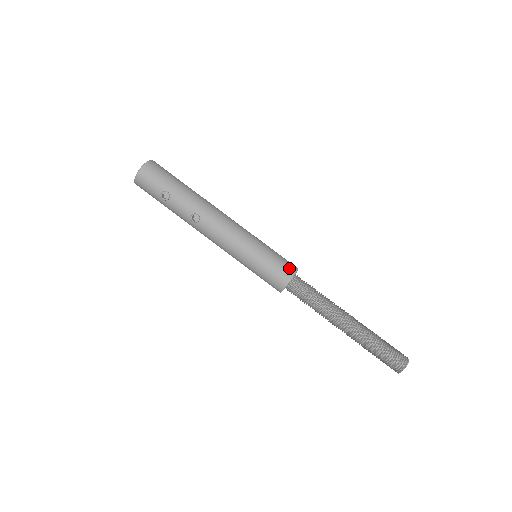
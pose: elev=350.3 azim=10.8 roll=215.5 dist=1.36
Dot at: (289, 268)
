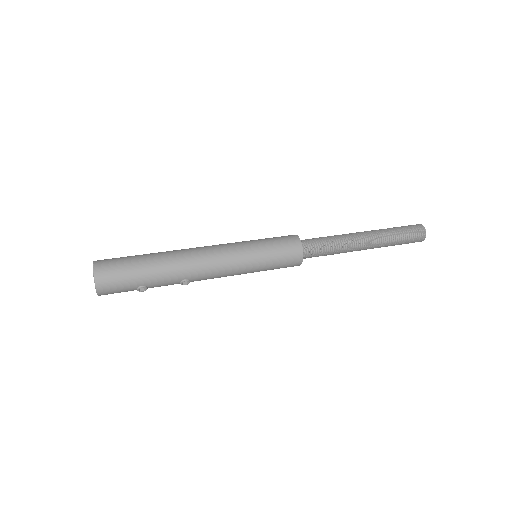
Dot at: (295, 252)
